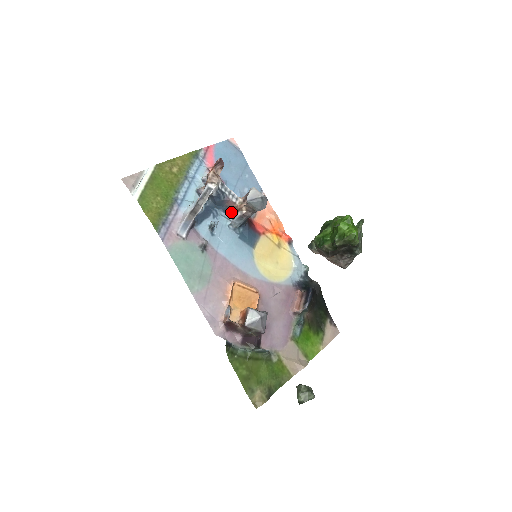
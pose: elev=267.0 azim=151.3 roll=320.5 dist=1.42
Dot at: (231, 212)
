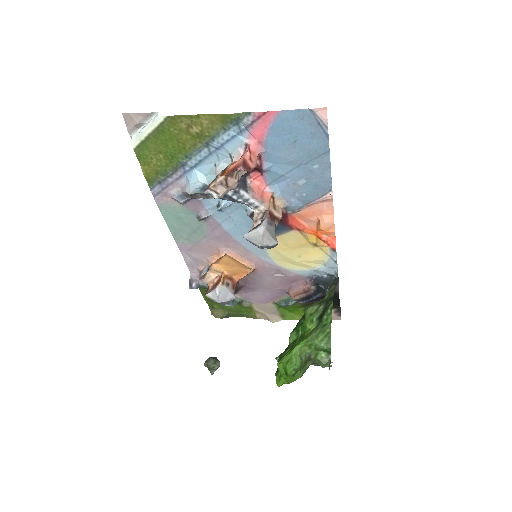
Dot at: occluded
